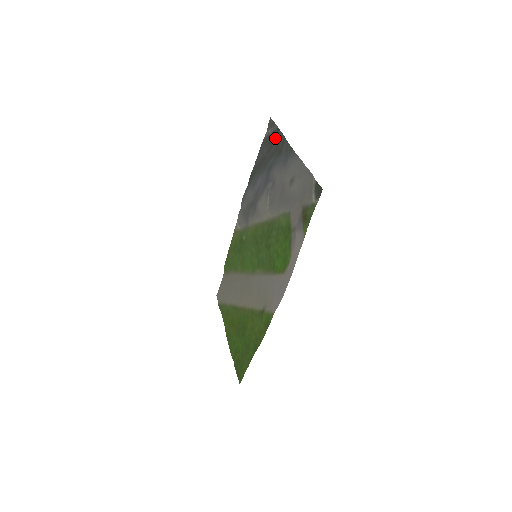
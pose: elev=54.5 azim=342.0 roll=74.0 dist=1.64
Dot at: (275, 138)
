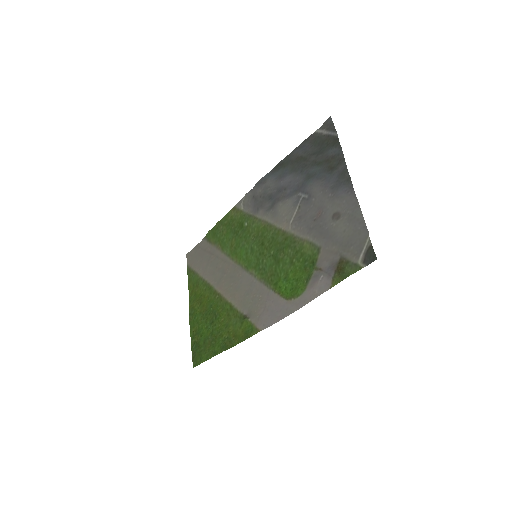
Dot at: (330, 147)
